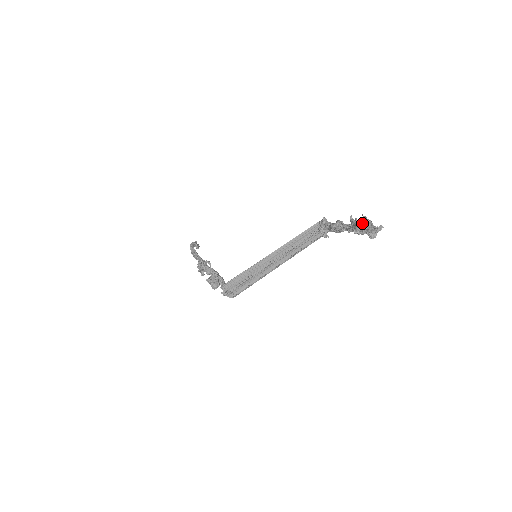
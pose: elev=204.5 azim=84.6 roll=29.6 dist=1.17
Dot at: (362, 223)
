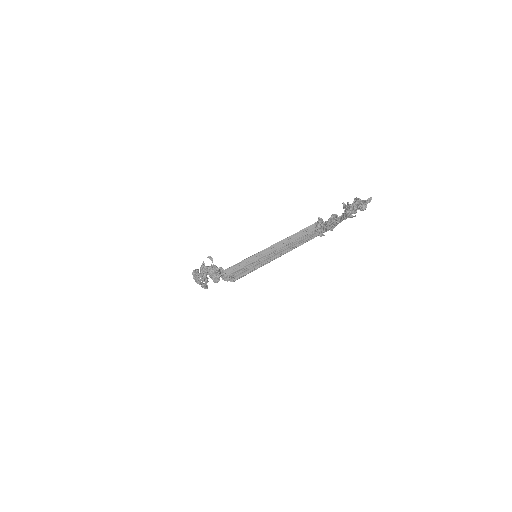
Dot at: (353, 202)
